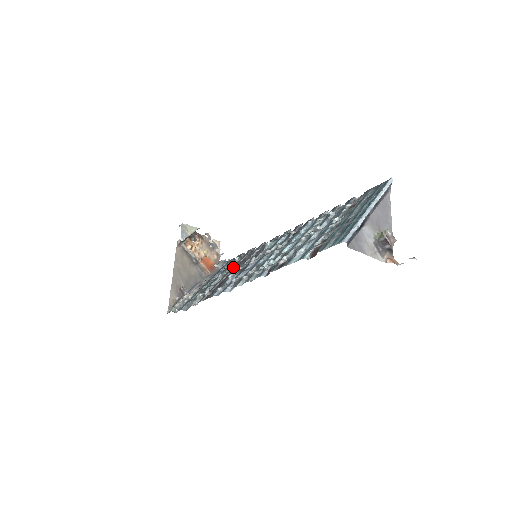
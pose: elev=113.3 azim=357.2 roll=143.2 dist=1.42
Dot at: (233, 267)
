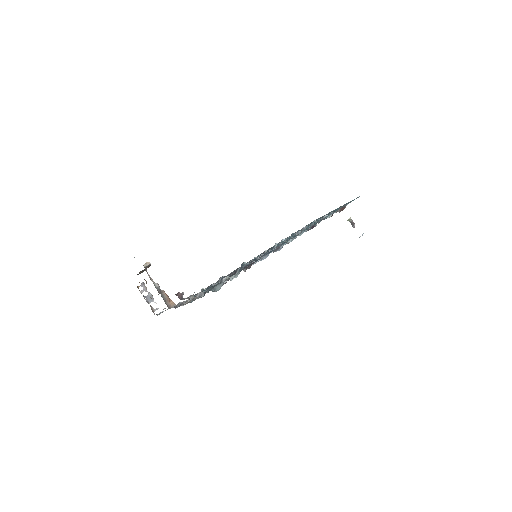
Dot at: (224, 277)
